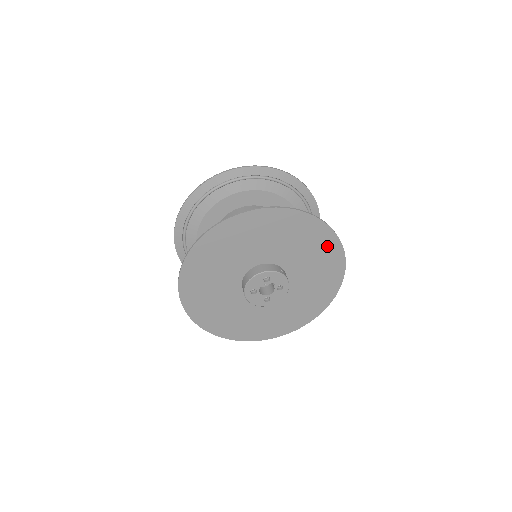
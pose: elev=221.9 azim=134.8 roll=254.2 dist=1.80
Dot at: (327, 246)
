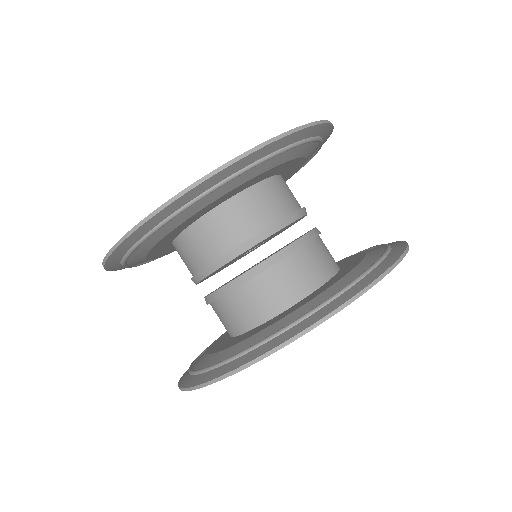
Dot at: occluded
